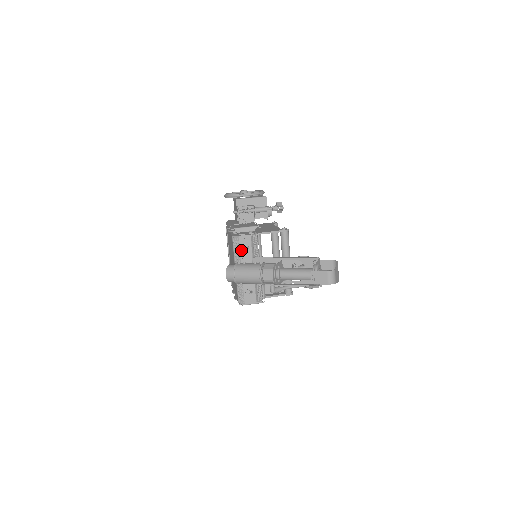
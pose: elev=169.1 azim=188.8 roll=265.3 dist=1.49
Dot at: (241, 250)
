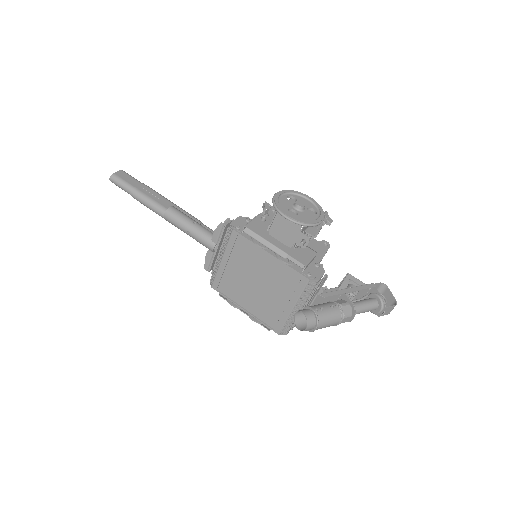
Dot at: (312, 292)
